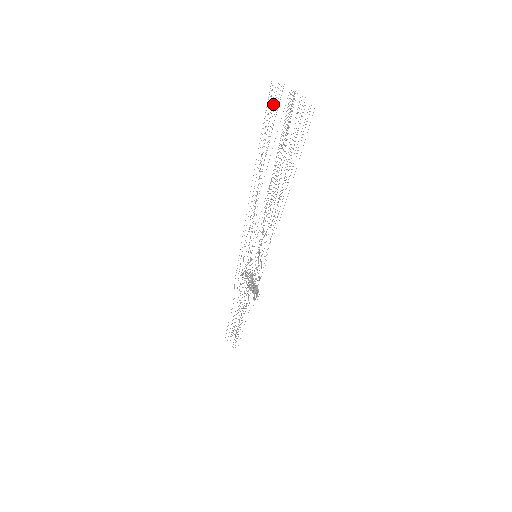
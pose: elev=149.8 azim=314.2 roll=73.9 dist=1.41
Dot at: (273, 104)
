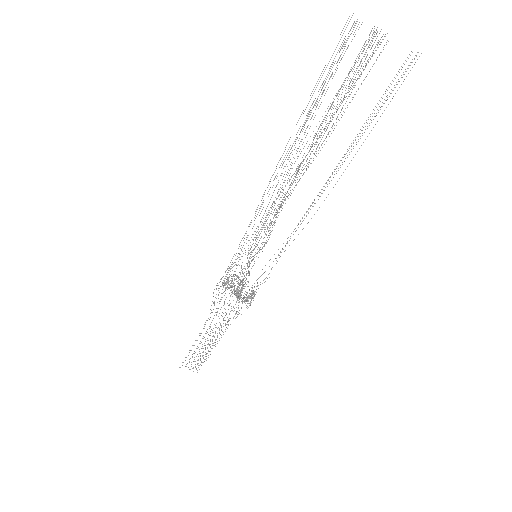
Dot at: (335, 49)
